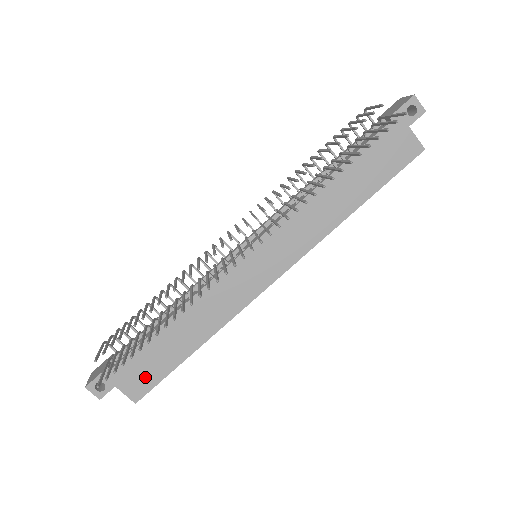
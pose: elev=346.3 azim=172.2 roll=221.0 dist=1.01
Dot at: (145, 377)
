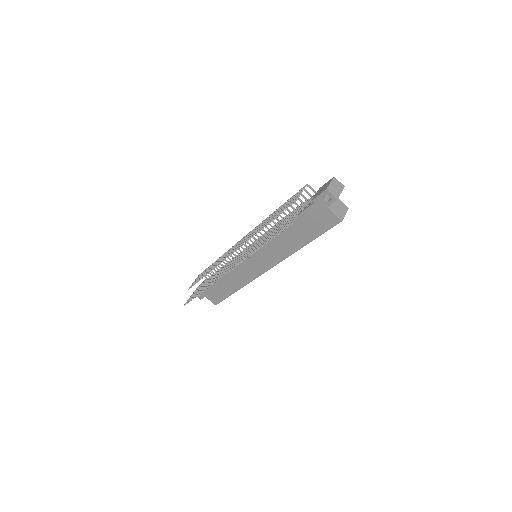
Dot at: (216, 297)
